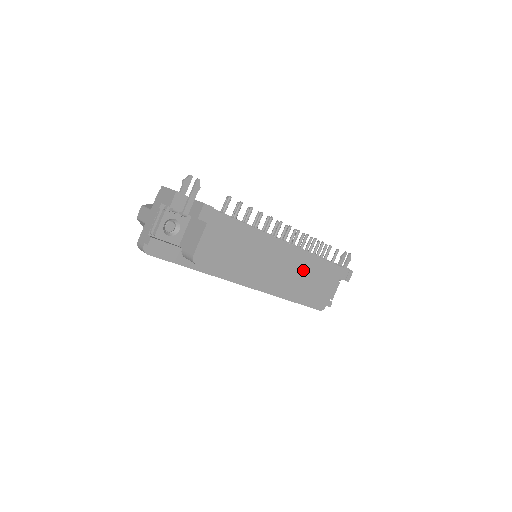
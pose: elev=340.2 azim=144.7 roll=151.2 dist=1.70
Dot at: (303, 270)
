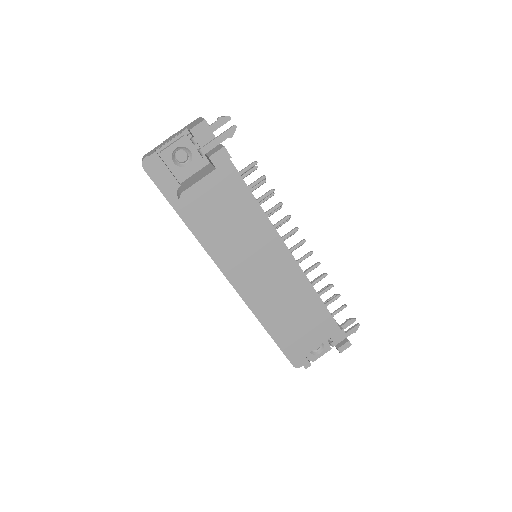
Dot at: (293, 297)
